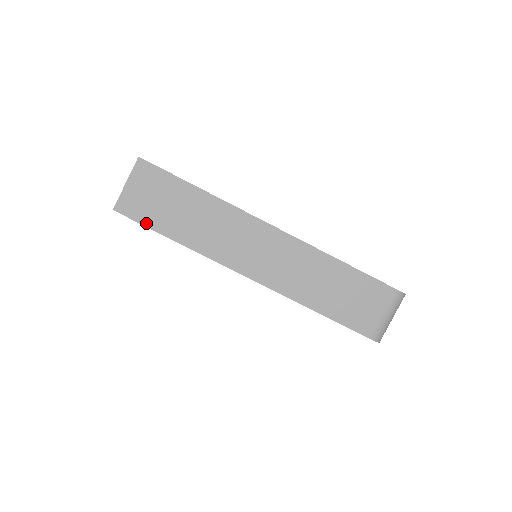
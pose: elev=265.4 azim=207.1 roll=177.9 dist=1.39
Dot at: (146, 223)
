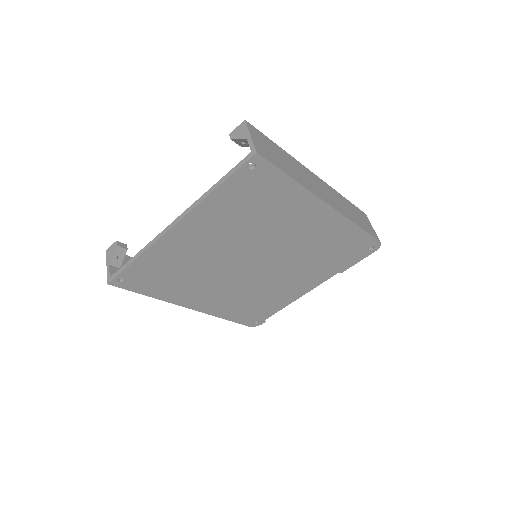
Dot at: (276, 165)
